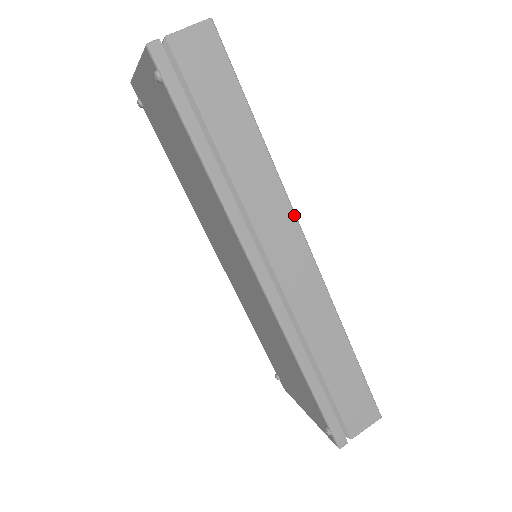
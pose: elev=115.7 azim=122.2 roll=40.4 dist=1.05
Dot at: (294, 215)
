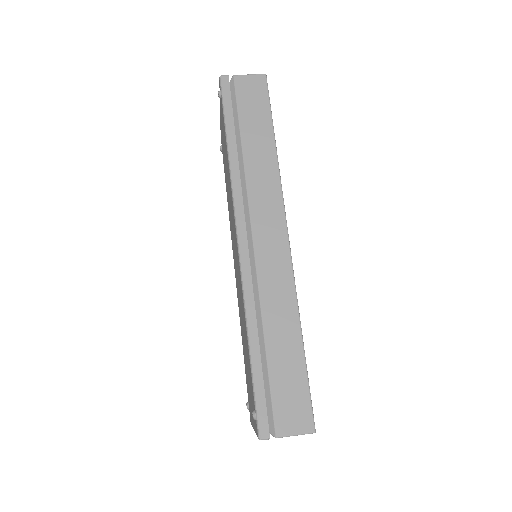
Dot at: (283, 204)
